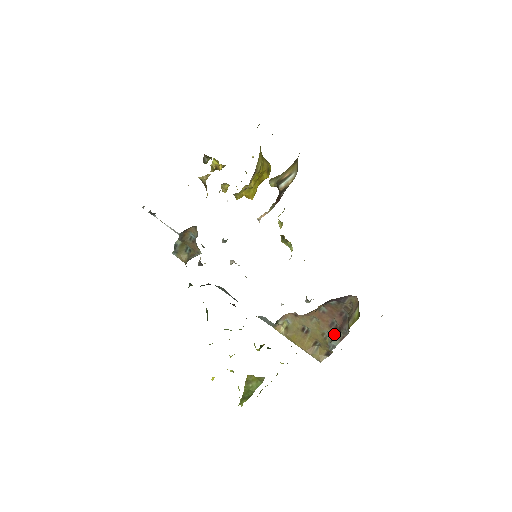
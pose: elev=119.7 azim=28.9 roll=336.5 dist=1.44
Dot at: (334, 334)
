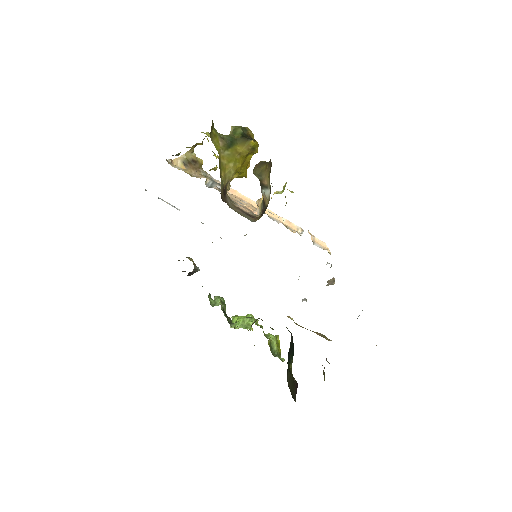
Dot at: occluded
